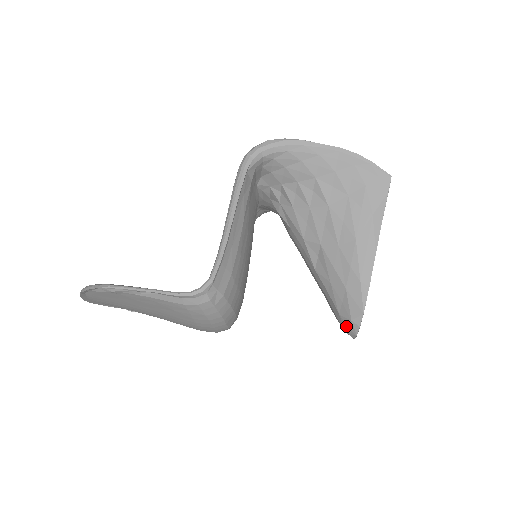
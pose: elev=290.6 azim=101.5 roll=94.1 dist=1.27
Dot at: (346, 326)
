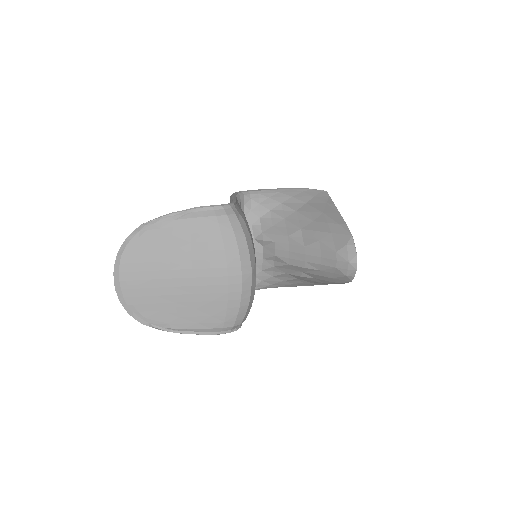
Dot at: (345, 255)
